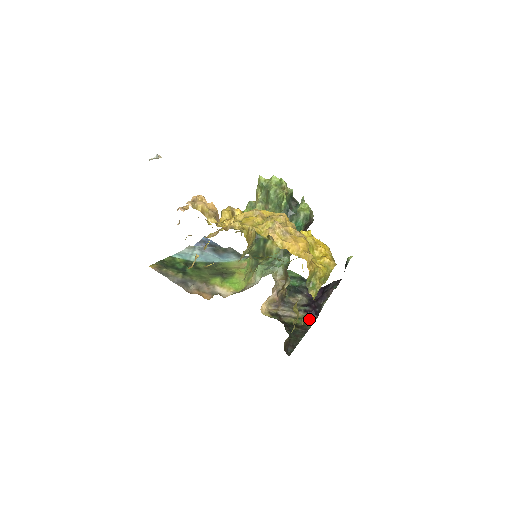
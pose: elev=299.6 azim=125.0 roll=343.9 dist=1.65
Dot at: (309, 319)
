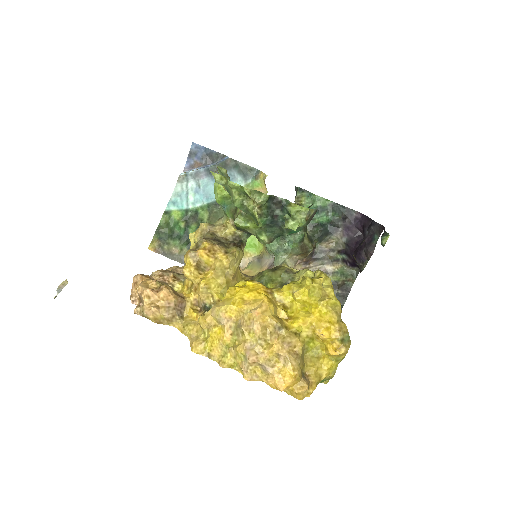
Dot at: (350, 273)
